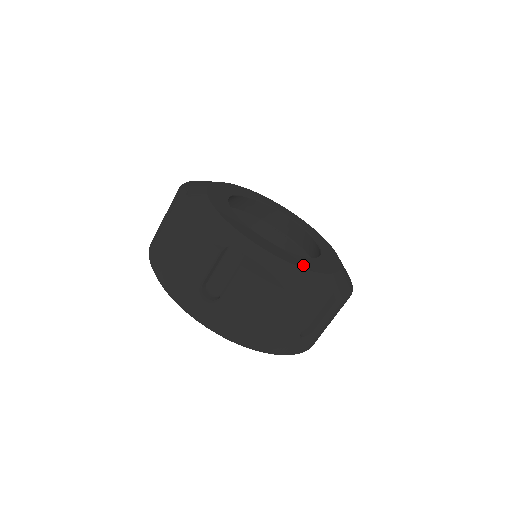
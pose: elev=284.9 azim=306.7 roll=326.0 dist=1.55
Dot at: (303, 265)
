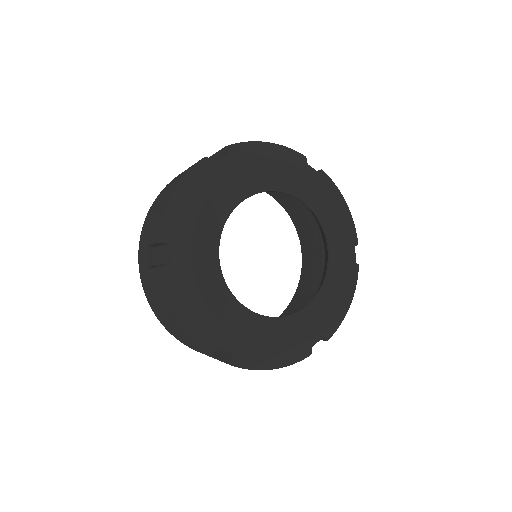
Dot at: (223, 314)
